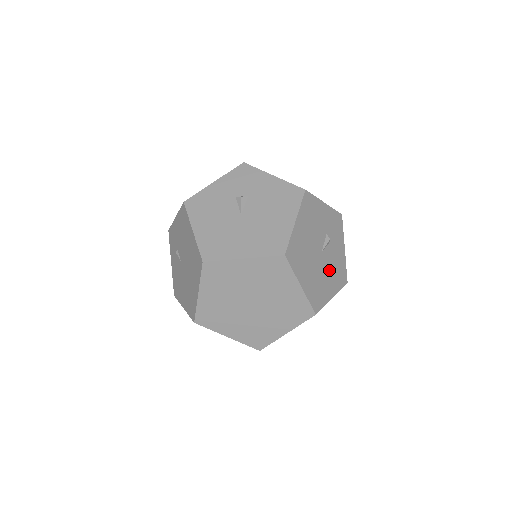
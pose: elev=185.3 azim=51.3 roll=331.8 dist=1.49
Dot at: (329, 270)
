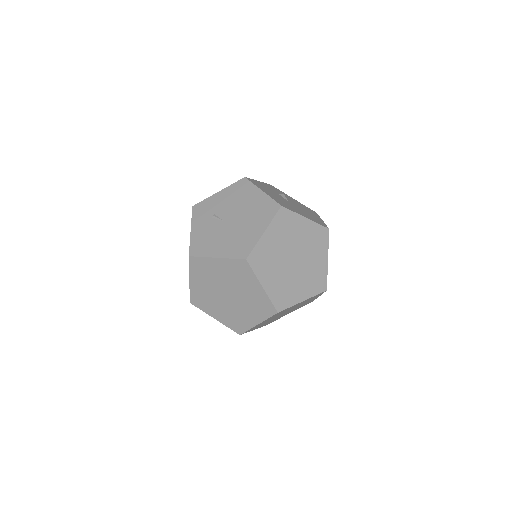
Dot at: occluded
